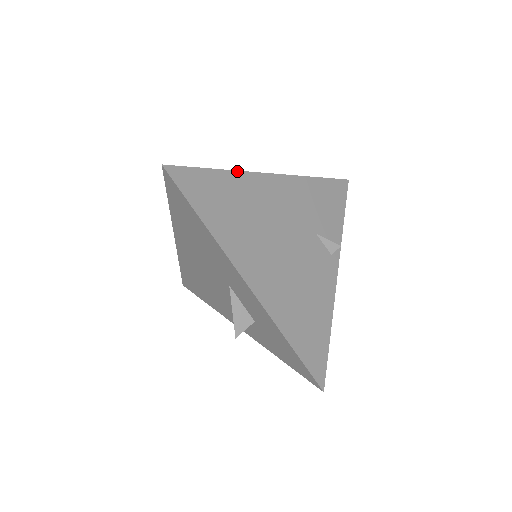
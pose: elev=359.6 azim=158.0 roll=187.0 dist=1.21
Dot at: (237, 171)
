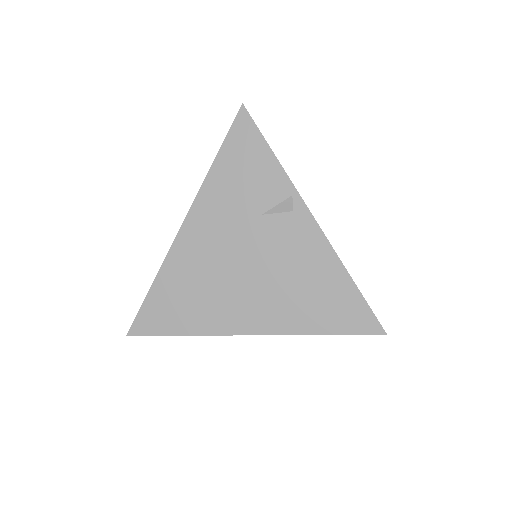
Dot at: (162, 266)
